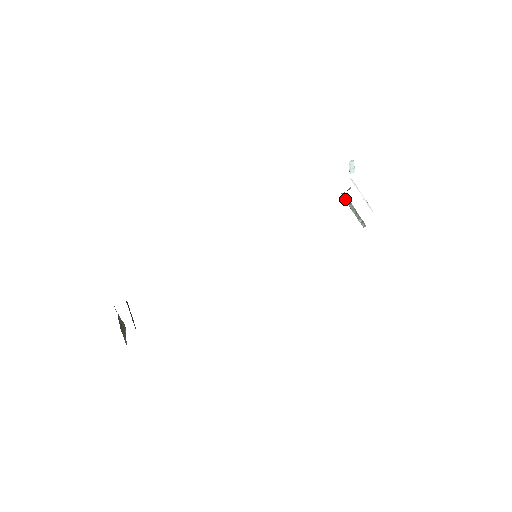
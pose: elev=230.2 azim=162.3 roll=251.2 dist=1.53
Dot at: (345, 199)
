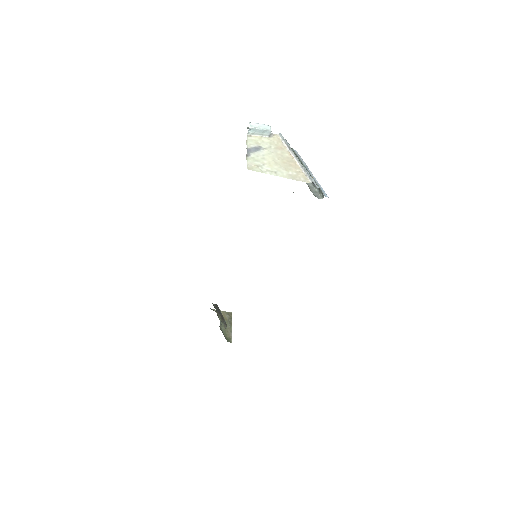
Dot at: occluded
